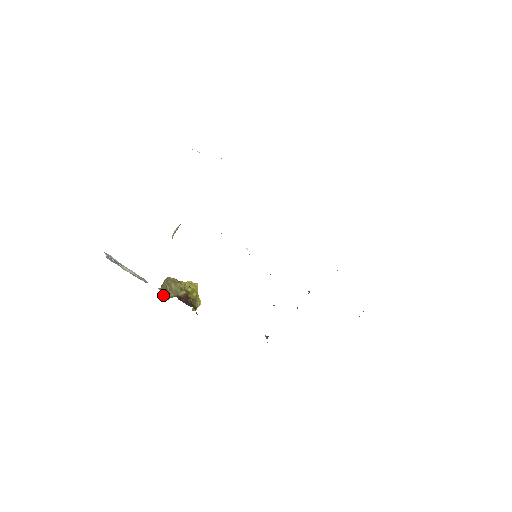
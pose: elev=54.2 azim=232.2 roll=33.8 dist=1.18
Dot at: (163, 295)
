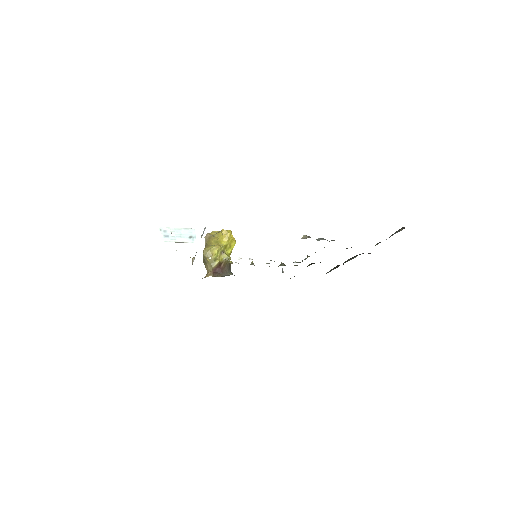
Dot at: (205, 265)
